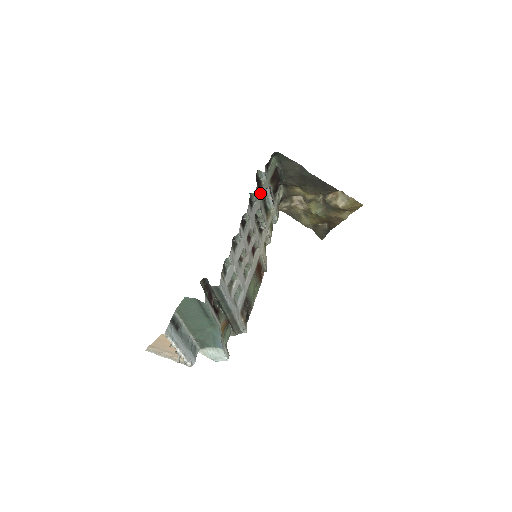
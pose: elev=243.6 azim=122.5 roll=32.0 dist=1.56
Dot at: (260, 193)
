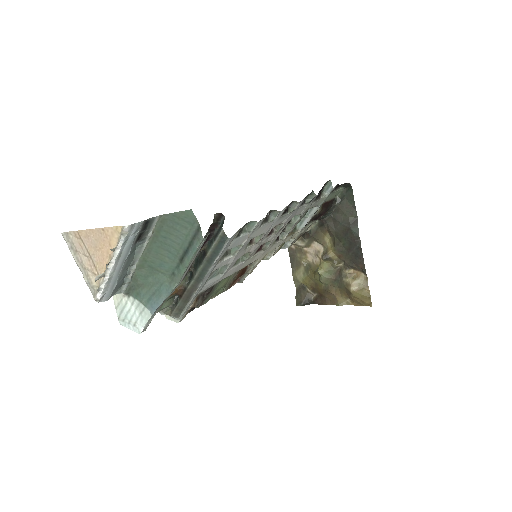
Dot at: (313, 202)
